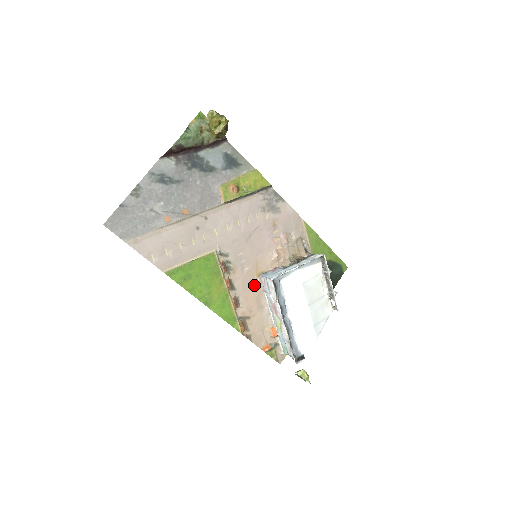
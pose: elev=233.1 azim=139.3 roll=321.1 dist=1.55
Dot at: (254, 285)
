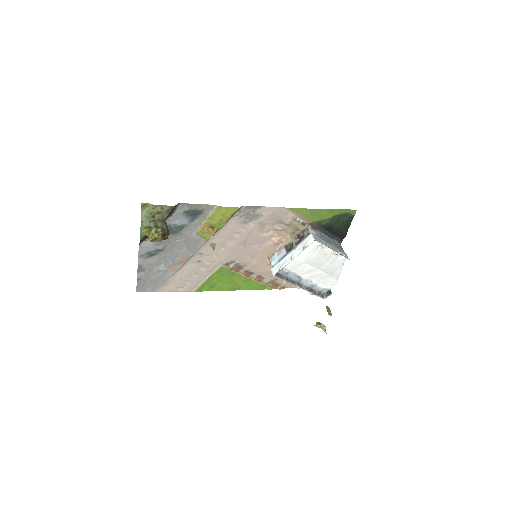
Dot at: (268, 265)
